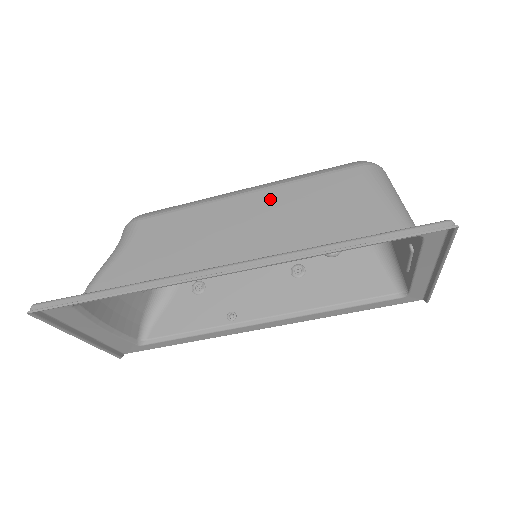
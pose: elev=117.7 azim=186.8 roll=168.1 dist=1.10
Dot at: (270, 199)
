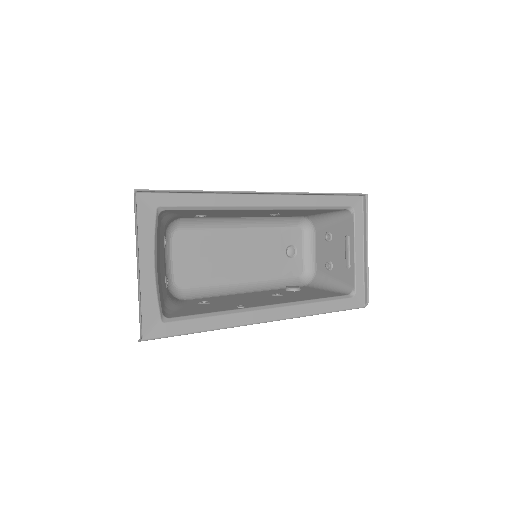
Dot at: occluded
